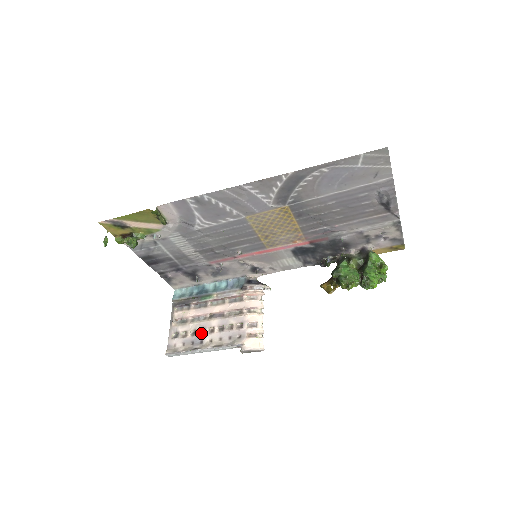
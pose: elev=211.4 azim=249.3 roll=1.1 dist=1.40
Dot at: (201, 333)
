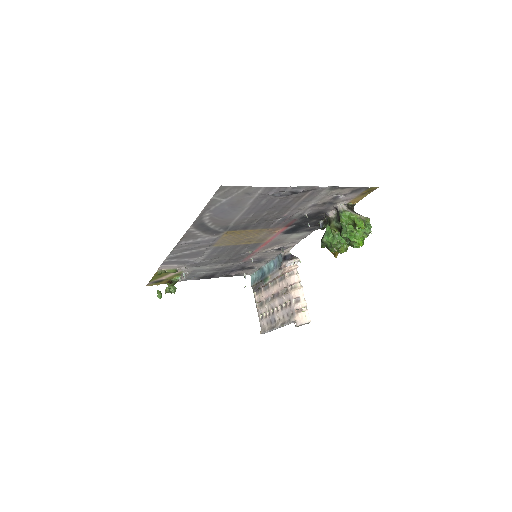
Dot at: (272, 313)
